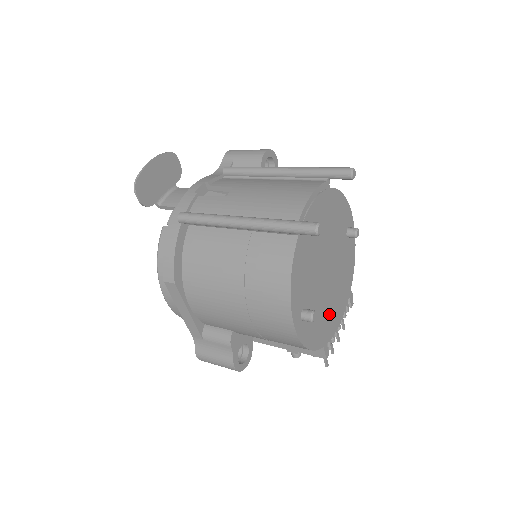
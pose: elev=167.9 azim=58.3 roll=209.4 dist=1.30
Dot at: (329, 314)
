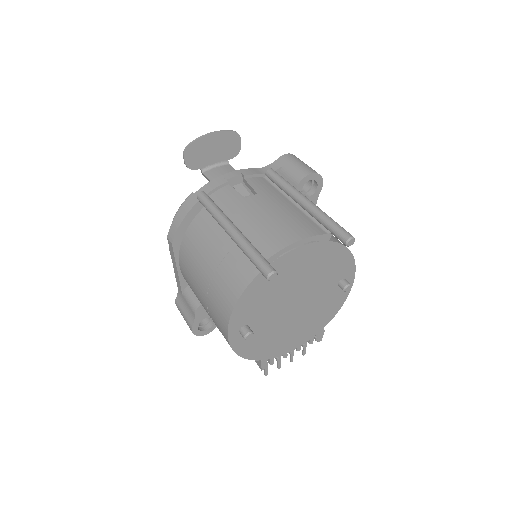
Dot at: (281, 338)
